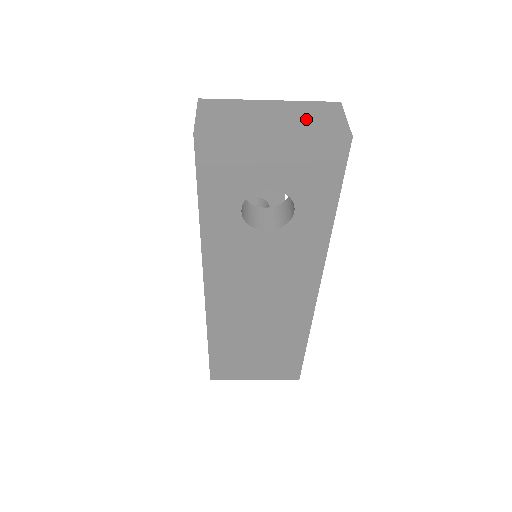
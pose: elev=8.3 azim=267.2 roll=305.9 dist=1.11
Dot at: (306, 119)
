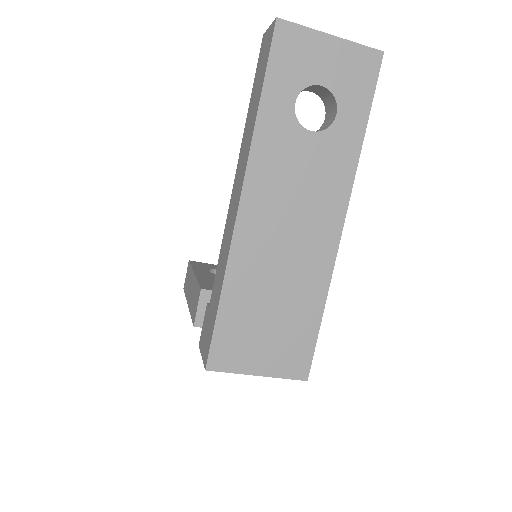
Dot at: occluded
